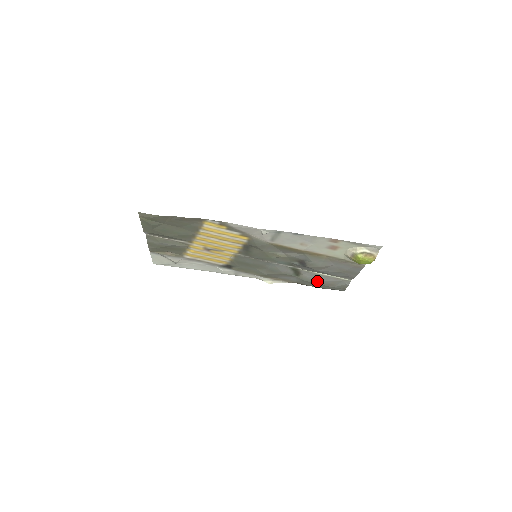
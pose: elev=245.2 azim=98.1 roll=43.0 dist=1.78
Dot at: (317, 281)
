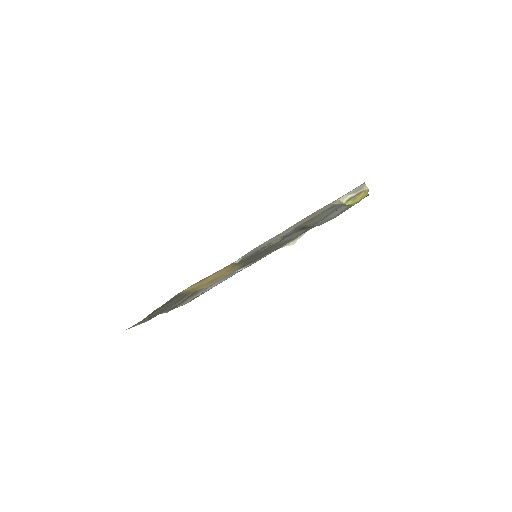
Dot at: (333, 217)
